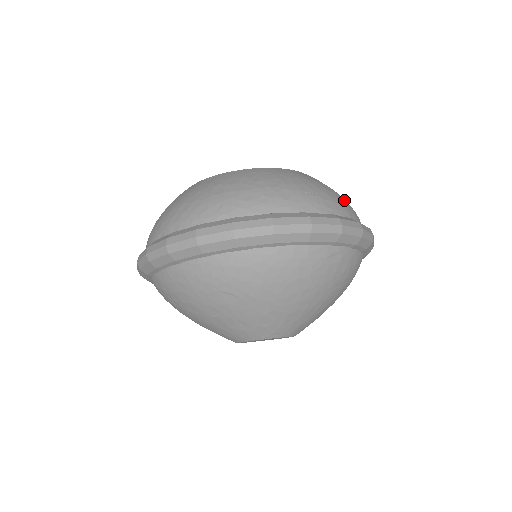
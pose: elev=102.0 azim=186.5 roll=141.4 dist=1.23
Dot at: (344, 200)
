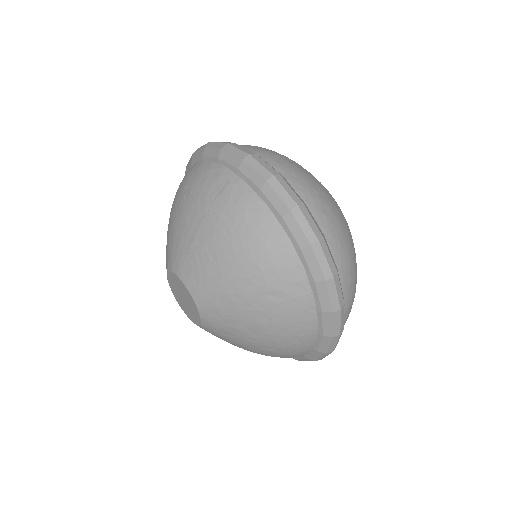
Dot at: (289, 163)
